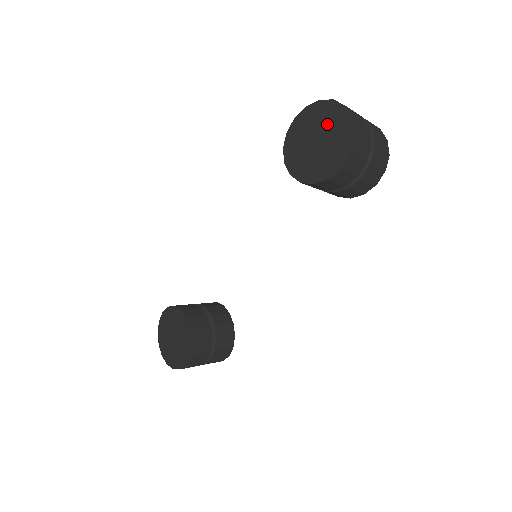
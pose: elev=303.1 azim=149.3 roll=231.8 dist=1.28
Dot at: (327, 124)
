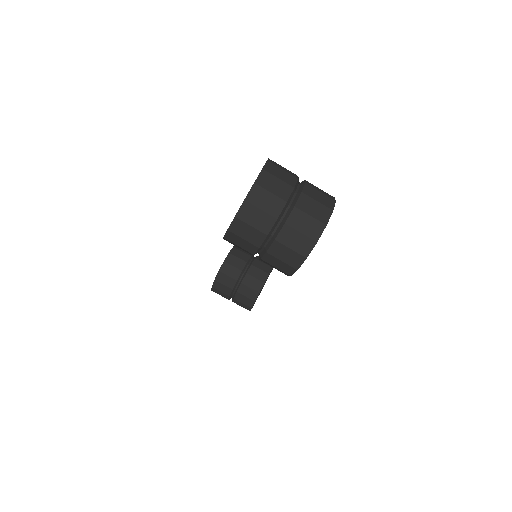
Dot at: occluded
